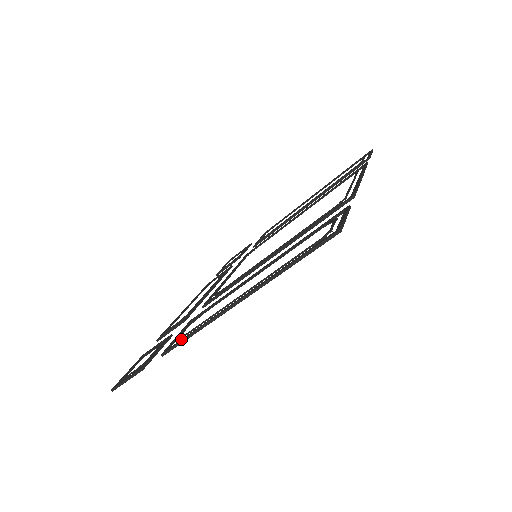
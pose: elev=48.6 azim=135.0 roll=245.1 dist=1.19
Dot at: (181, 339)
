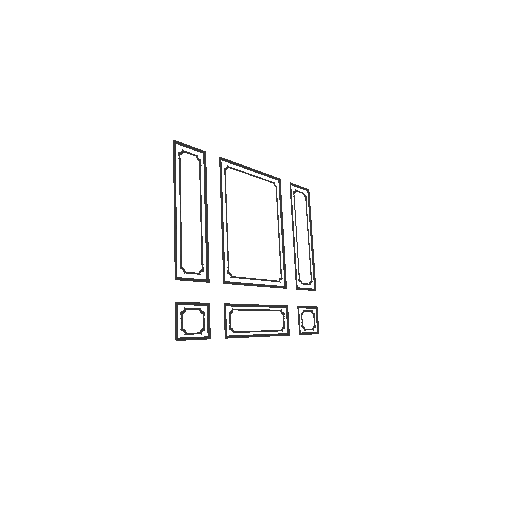
Dot at: (176, 260)
